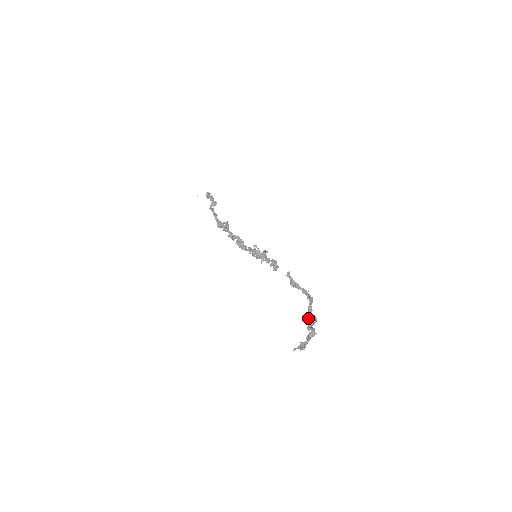
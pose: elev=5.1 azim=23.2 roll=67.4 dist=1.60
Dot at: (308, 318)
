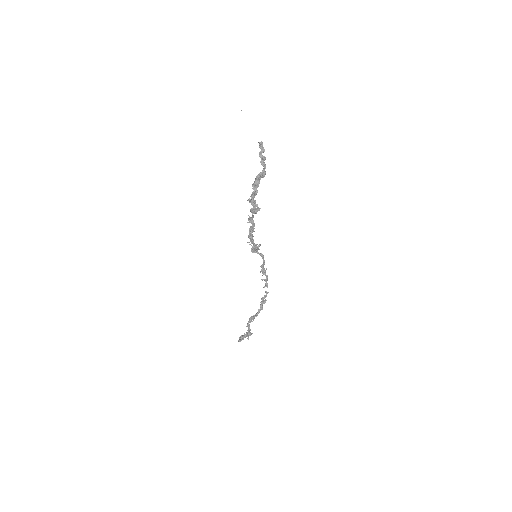
Dot at: (251, 318)
